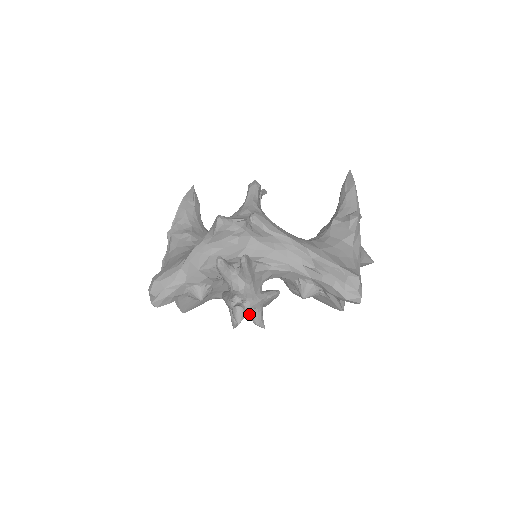
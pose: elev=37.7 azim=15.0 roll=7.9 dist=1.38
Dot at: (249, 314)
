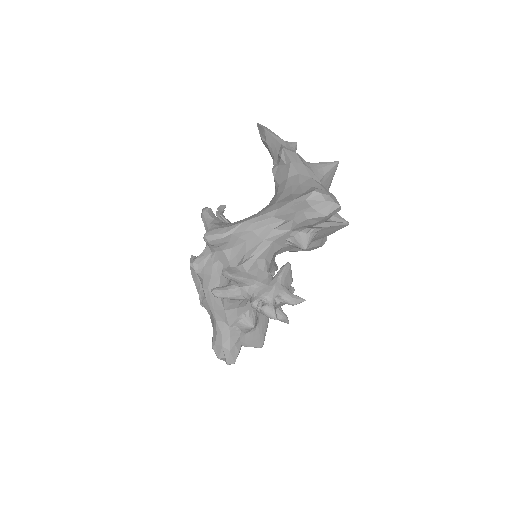
Dot at: occluded
